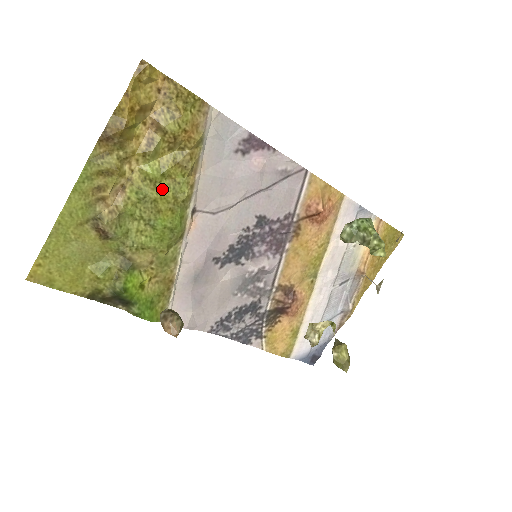
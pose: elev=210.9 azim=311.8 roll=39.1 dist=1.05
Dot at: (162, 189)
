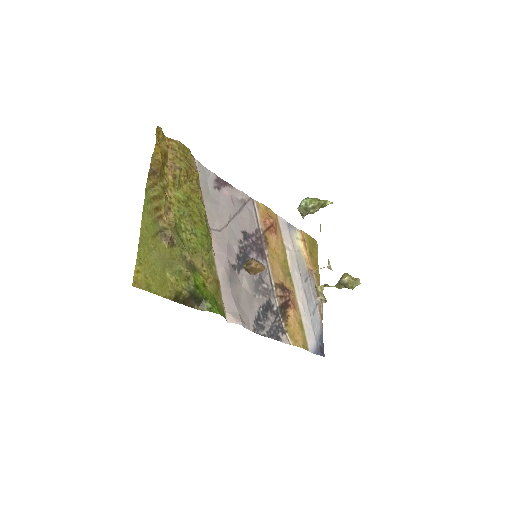
Dot at: (191, 208)
